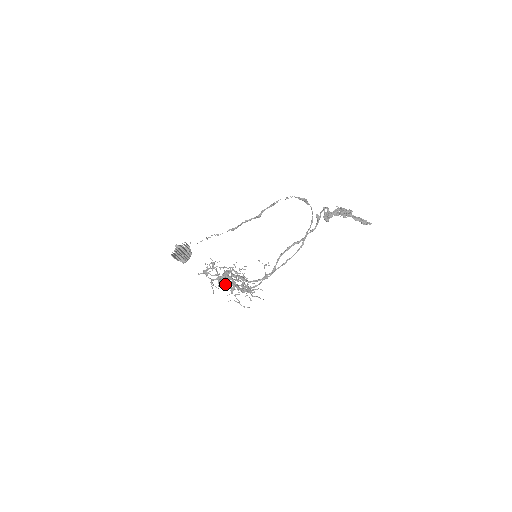
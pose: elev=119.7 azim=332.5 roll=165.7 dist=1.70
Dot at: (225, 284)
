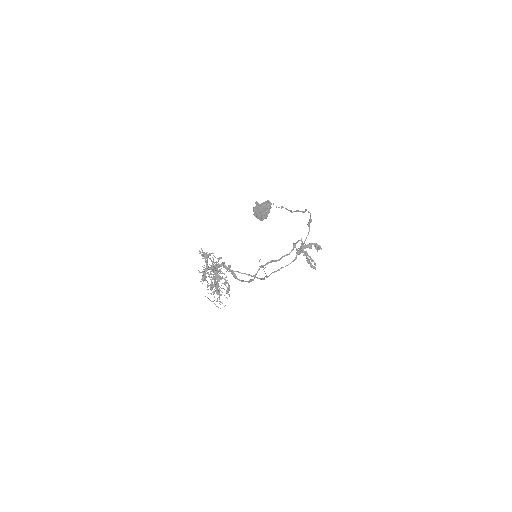
Dot at: occluded
